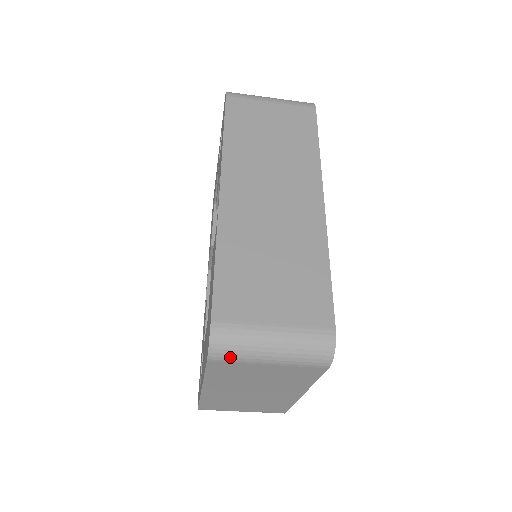
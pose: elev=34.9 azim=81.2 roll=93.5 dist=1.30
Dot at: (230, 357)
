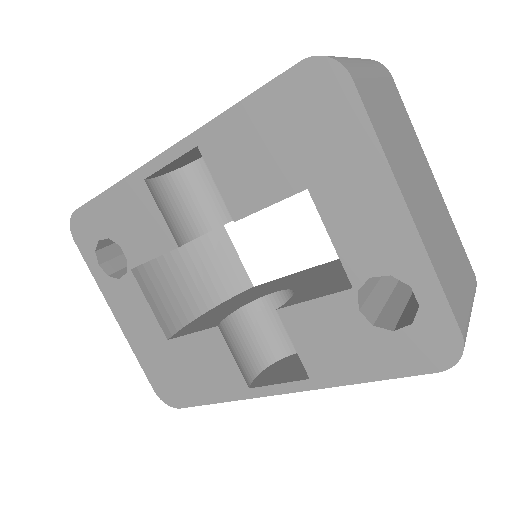
Dot at: occluded
